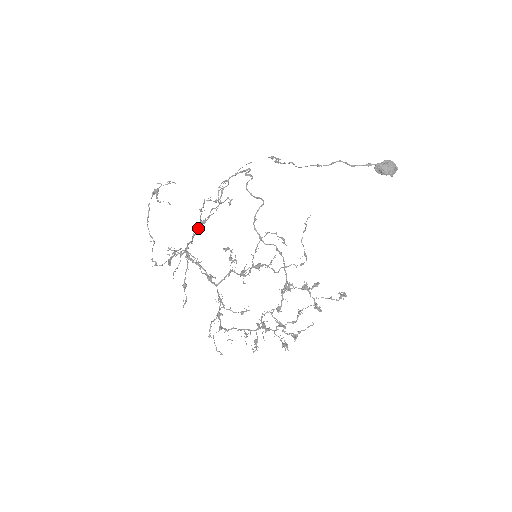
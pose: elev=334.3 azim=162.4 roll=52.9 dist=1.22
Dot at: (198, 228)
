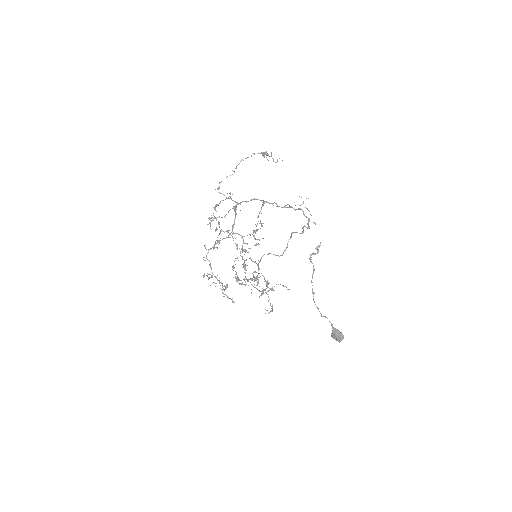
Dot at: (260, 200)
